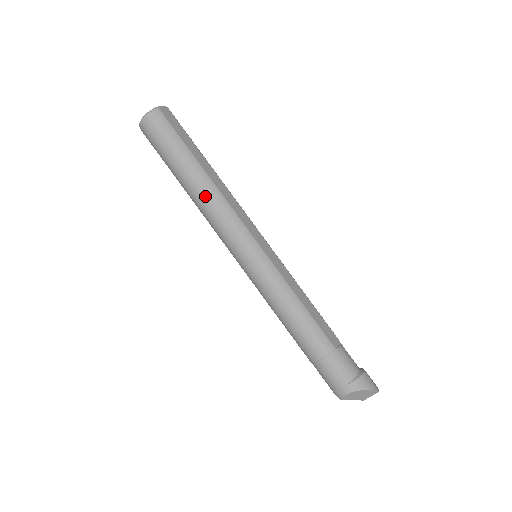
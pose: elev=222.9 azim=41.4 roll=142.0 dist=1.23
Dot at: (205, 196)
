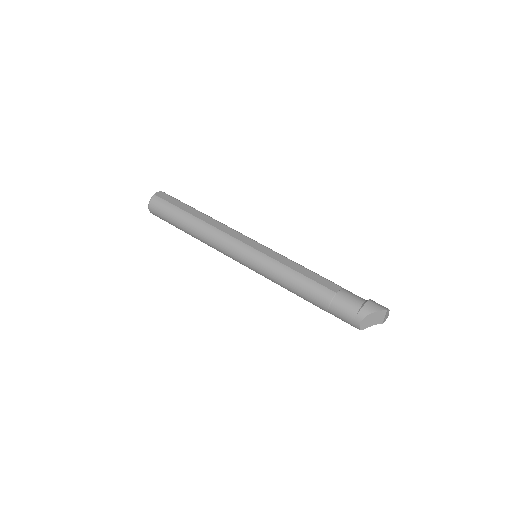
Dot at: (203, 233)
